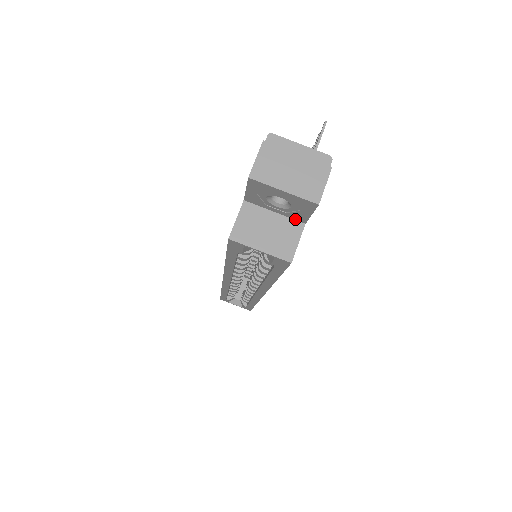
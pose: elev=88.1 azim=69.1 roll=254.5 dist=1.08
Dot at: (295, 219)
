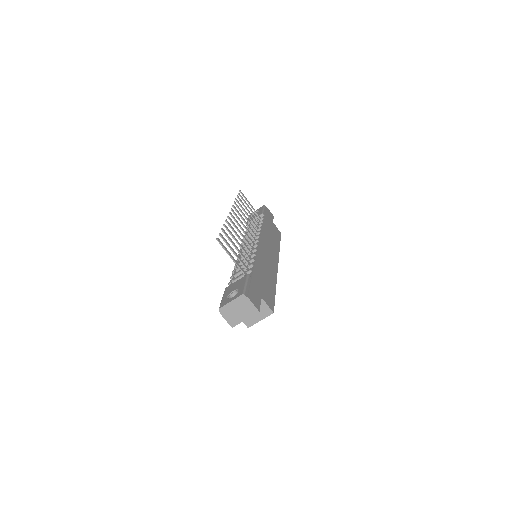
Dot at: occluded
